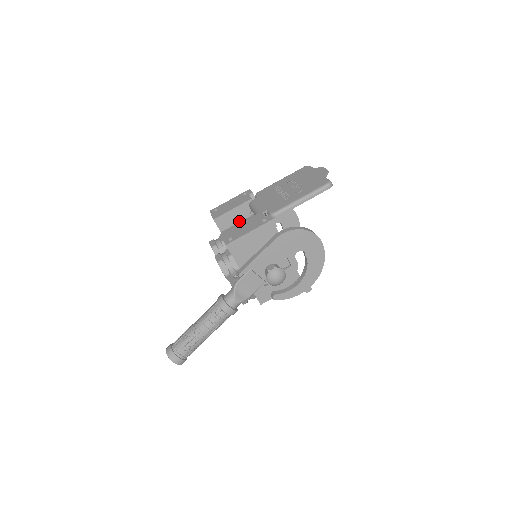
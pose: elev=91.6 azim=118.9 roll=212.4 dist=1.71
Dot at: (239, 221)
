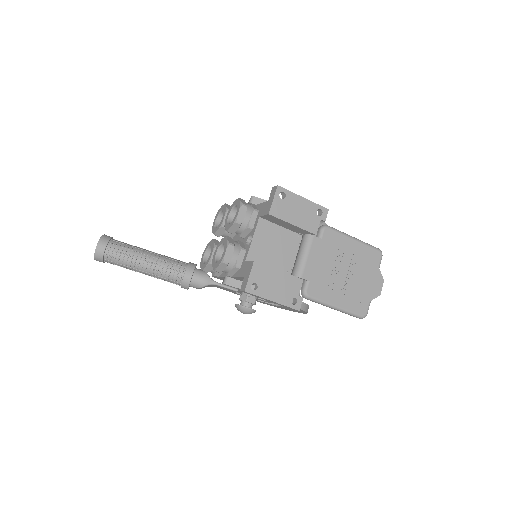
Dot at: (284, 226)
